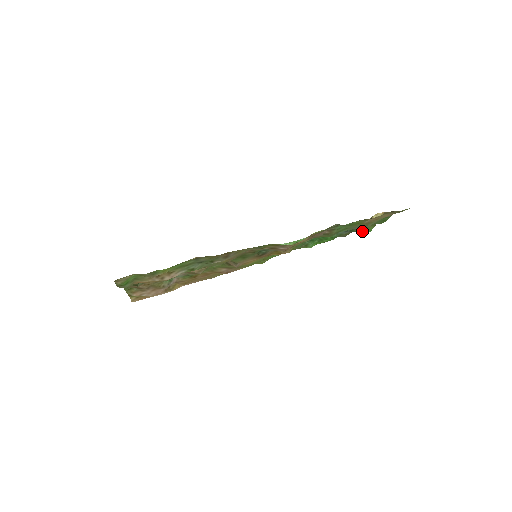
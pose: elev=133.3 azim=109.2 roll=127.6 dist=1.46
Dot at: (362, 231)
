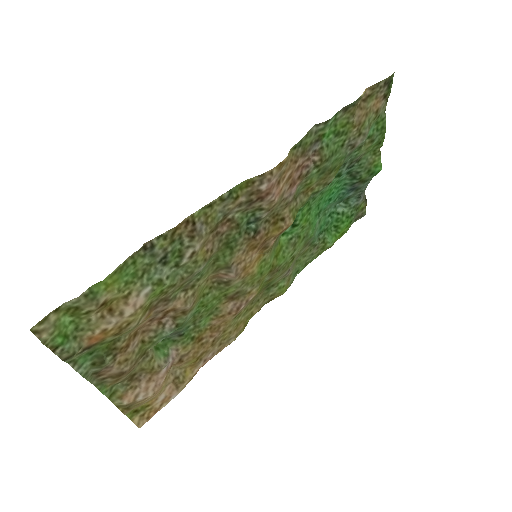
Dot at: (371, 173)
